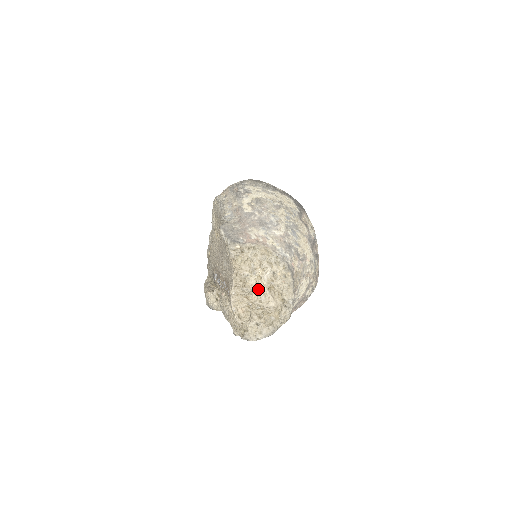
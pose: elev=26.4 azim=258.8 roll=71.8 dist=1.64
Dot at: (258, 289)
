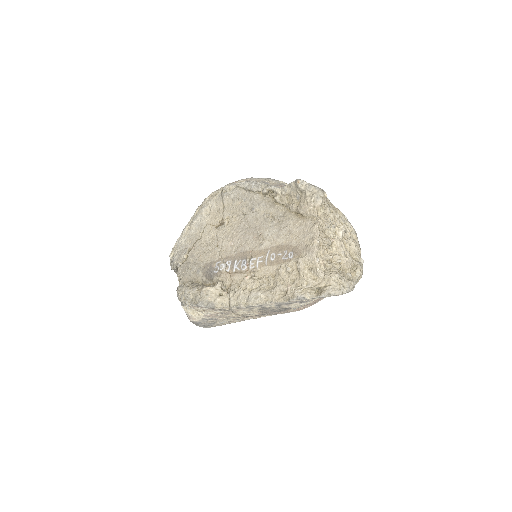
Dot at: (337, 243)
